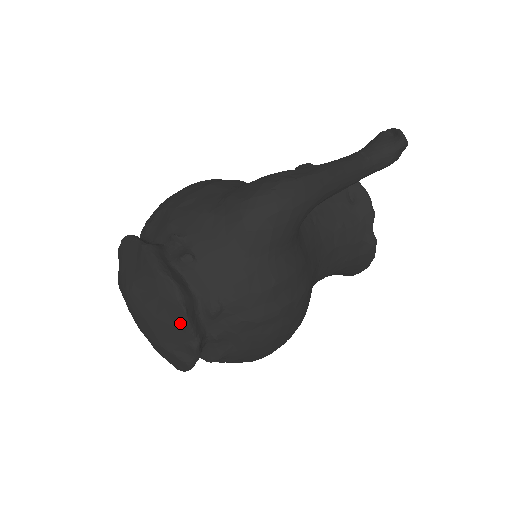
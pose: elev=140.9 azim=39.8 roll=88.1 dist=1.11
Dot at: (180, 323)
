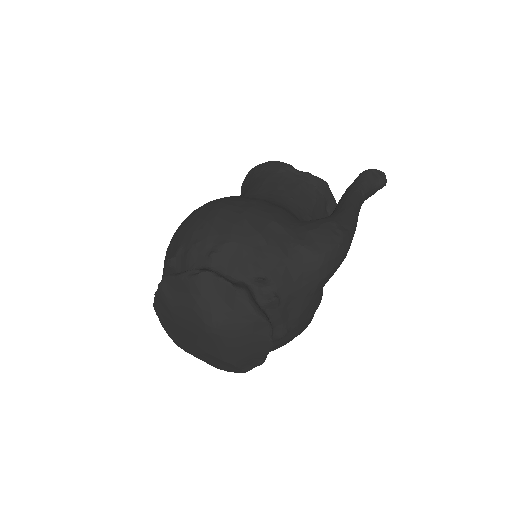
Dot at: (262, 351)
